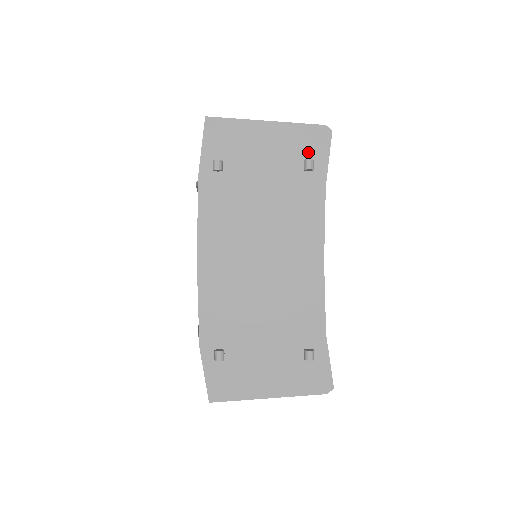
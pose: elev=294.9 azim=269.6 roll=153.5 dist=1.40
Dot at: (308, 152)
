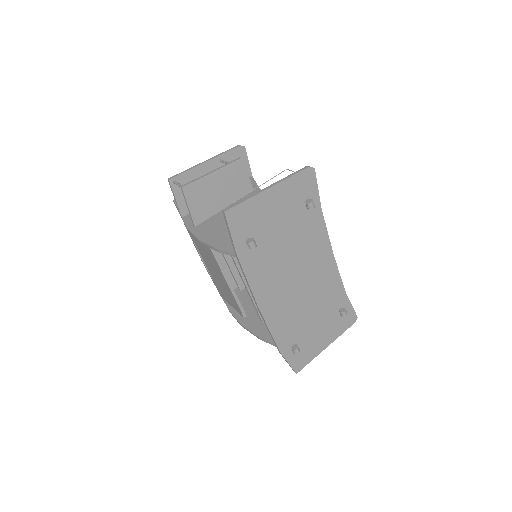
Dot at: (304, 193)
